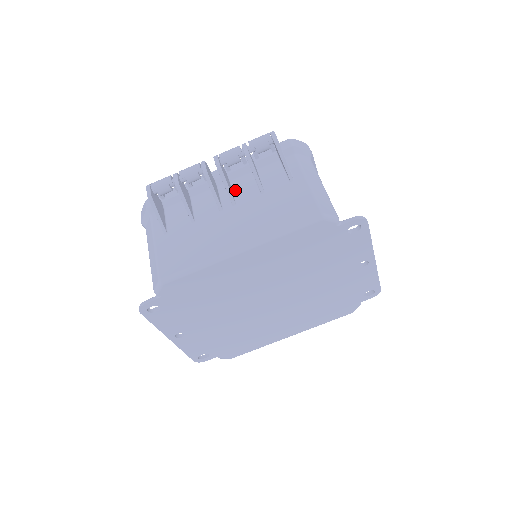
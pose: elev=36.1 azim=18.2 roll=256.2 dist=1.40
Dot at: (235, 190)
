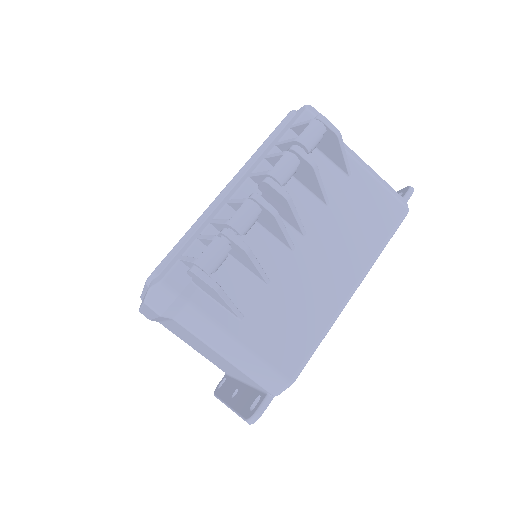
Dot at: occluded
